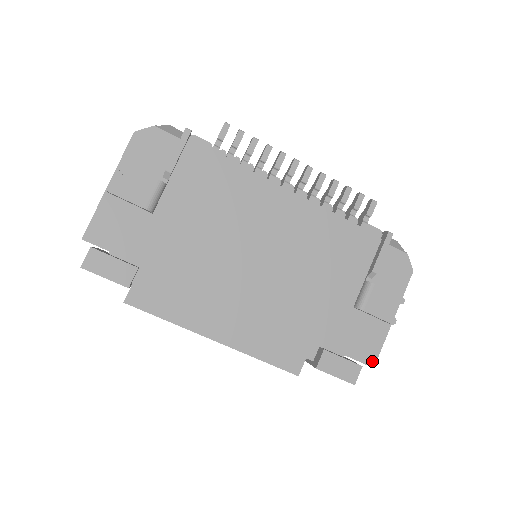
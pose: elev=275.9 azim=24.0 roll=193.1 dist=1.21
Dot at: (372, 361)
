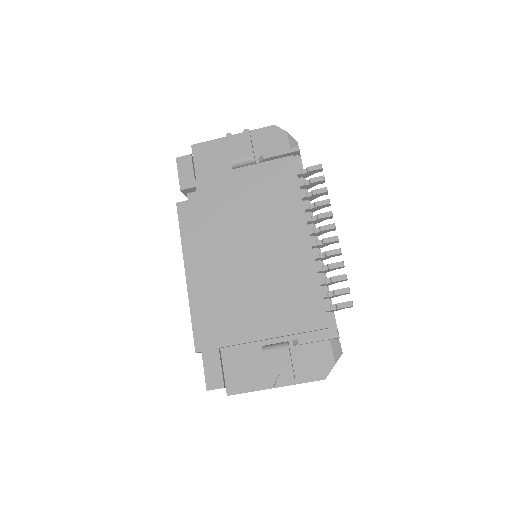
Dot at: (232, 391)
